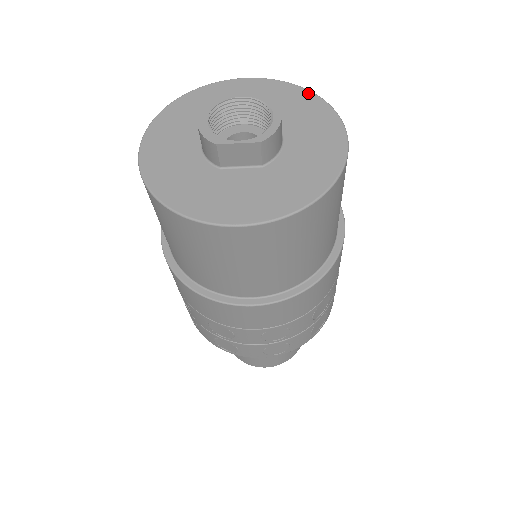
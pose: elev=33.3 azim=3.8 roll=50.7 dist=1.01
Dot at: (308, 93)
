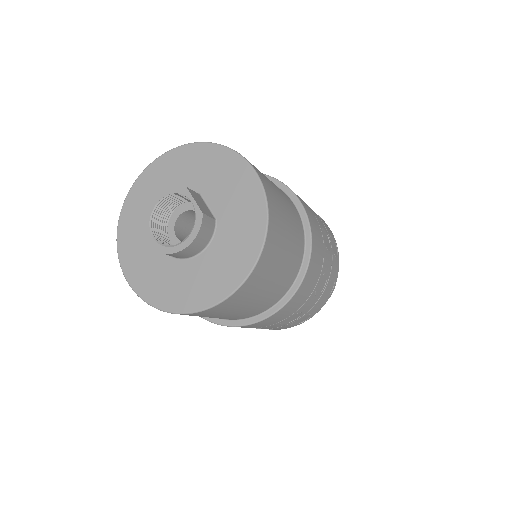
Dot at: (262, 233)
